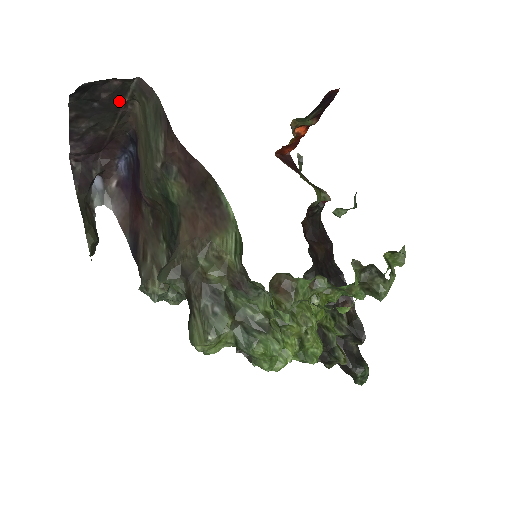
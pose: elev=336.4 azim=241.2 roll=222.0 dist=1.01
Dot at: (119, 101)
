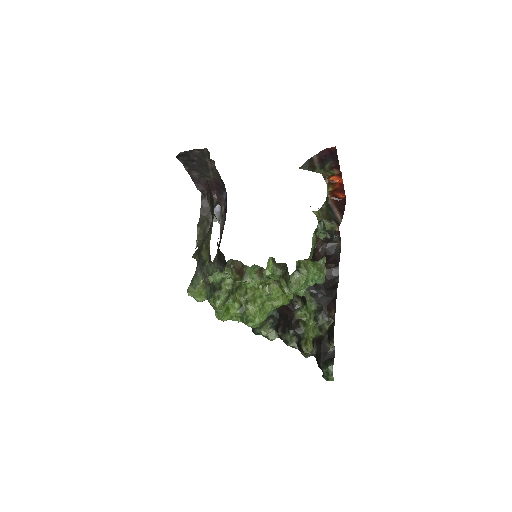
Dot at: (205, 161)
